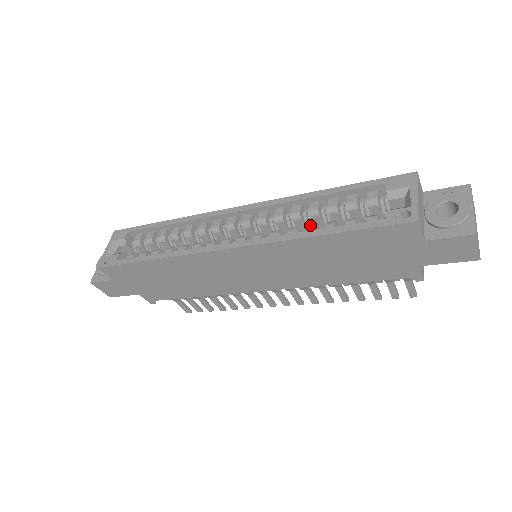
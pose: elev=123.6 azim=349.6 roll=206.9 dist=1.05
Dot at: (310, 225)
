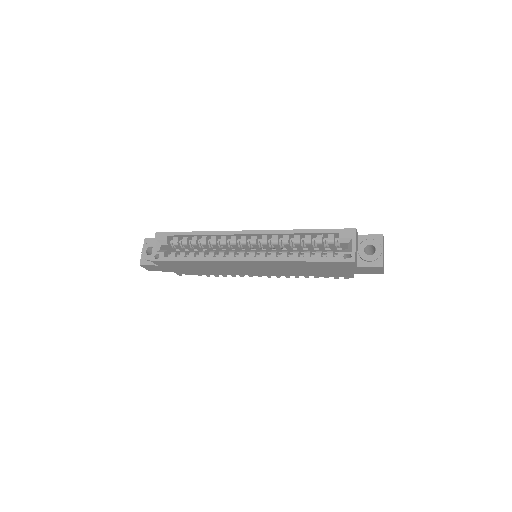
Dot at: (295, 251)
